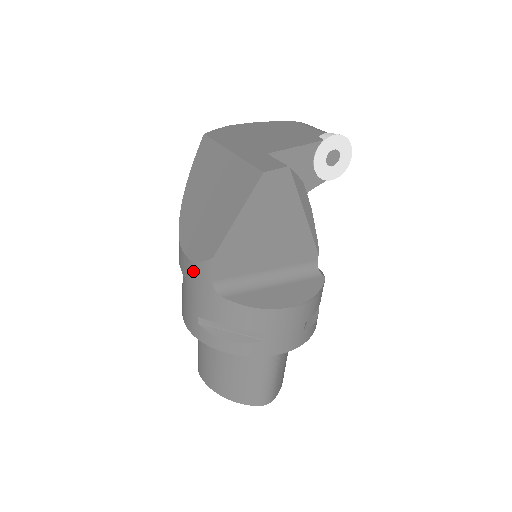
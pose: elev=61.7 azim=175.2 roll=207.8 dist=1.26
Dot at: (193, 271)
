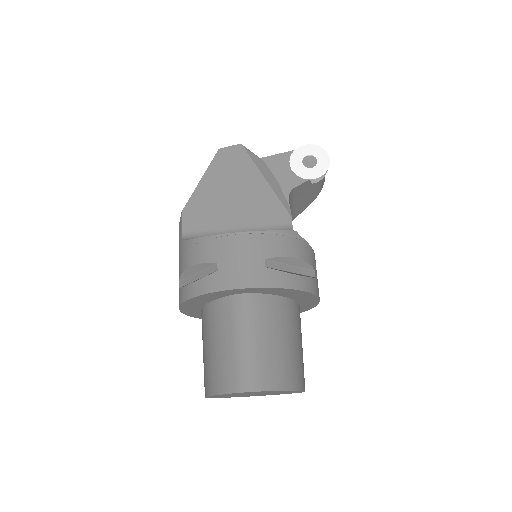
Dot at: occluded
